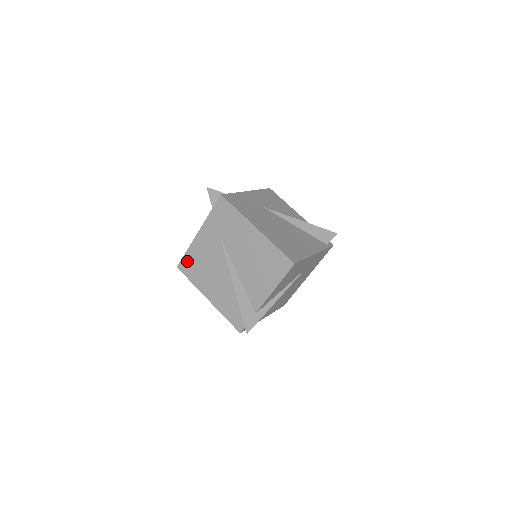
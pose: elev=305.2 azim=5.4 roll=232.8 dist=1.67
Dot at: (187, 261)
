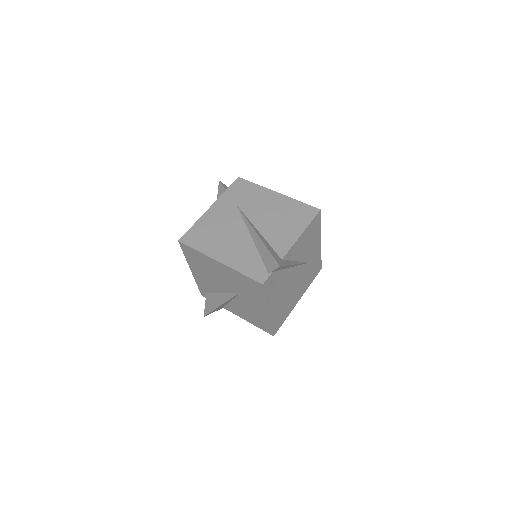
Dot at: (193, 232)
